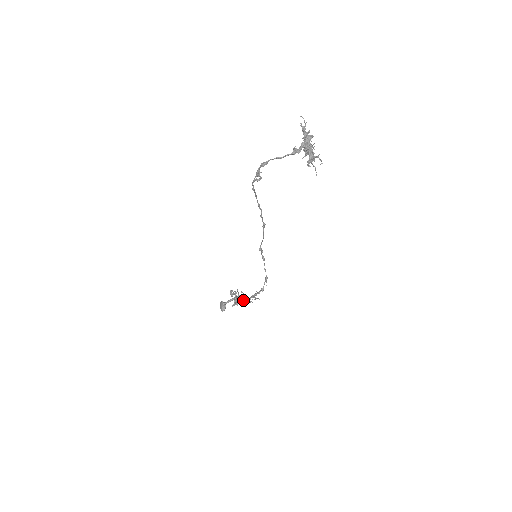
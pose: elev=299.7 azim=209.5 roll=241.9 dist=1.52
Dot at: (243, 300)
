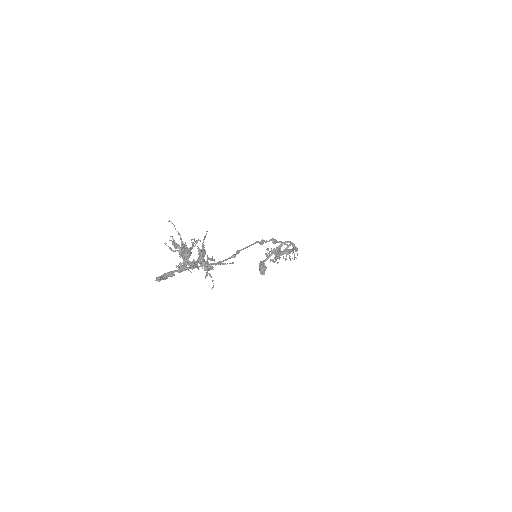
Dot at: occluded
